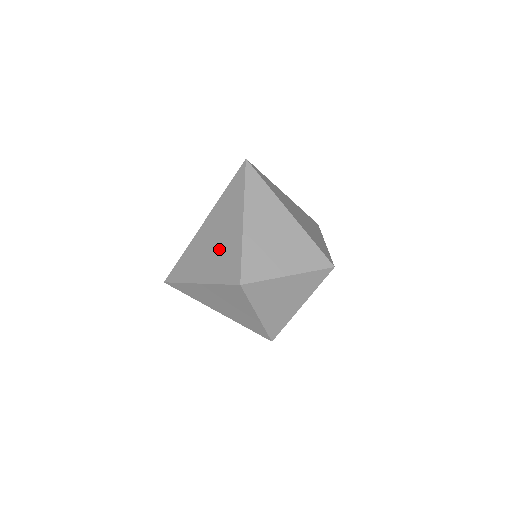
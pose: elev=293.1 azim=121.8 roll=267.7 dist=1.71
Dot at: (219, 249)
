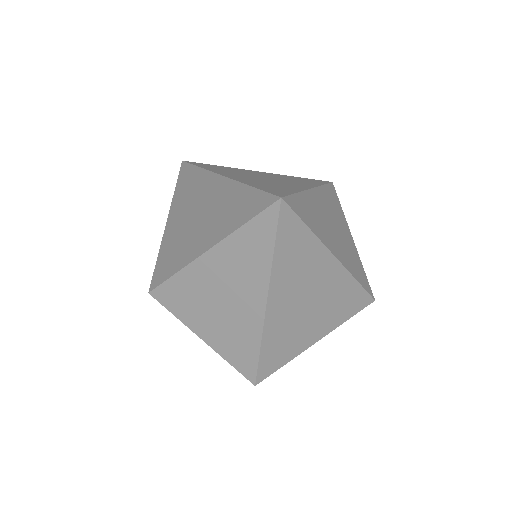
Dot at: (187, 230)
